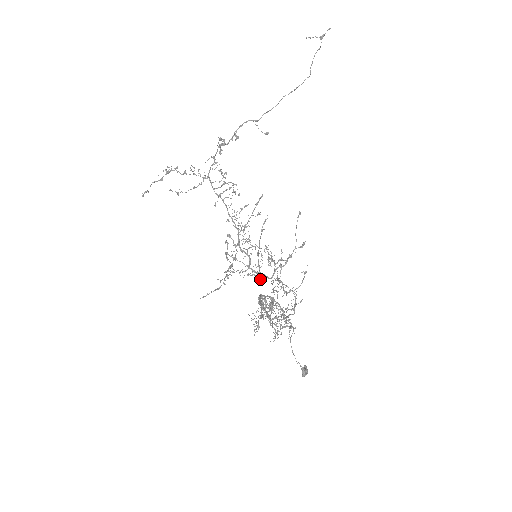
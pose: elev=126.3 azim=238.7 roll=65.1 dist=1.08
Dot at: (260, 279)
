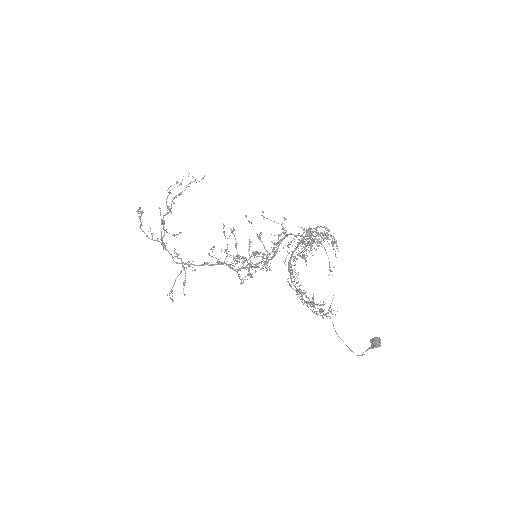
Dot at: (280, 242)
